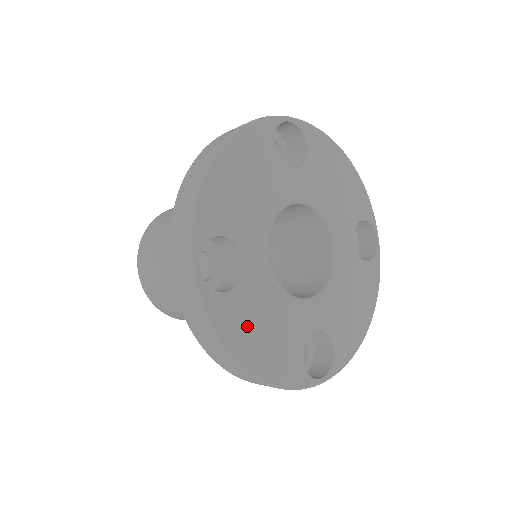
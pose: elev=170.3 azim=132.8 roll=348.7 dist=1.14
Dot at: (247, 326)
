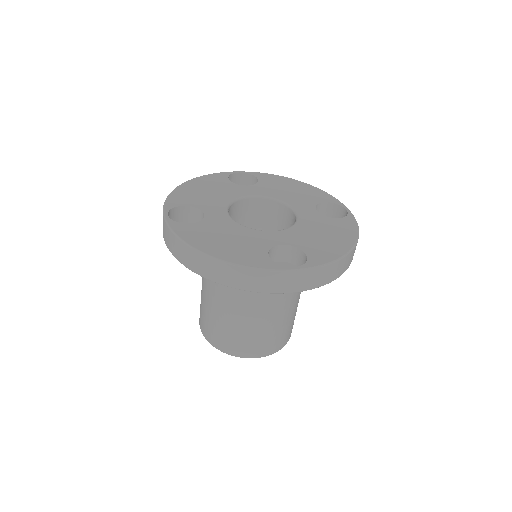
Dot at: (208, 237)
